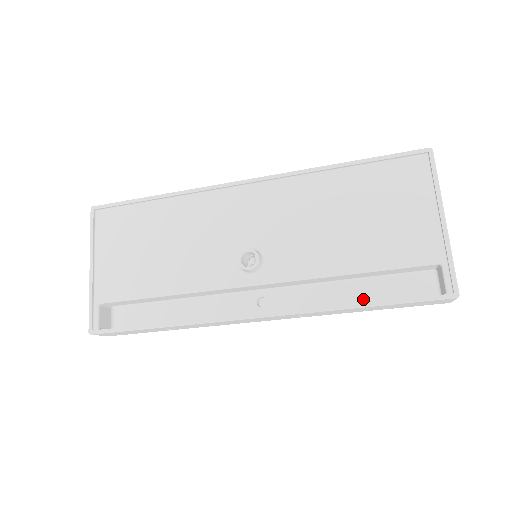
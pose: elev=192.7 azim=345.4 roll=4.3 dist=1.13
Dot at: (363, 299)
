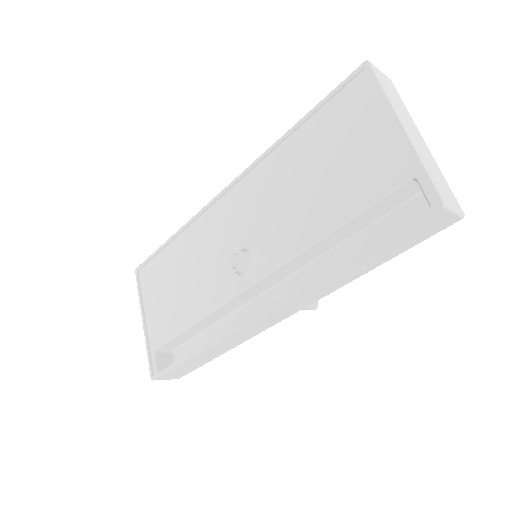
Dot at: occluded
